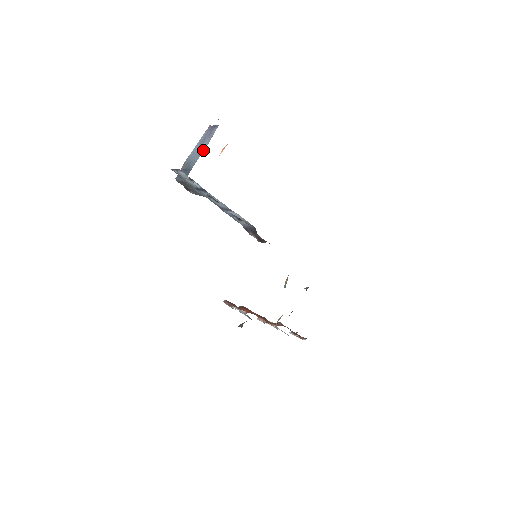
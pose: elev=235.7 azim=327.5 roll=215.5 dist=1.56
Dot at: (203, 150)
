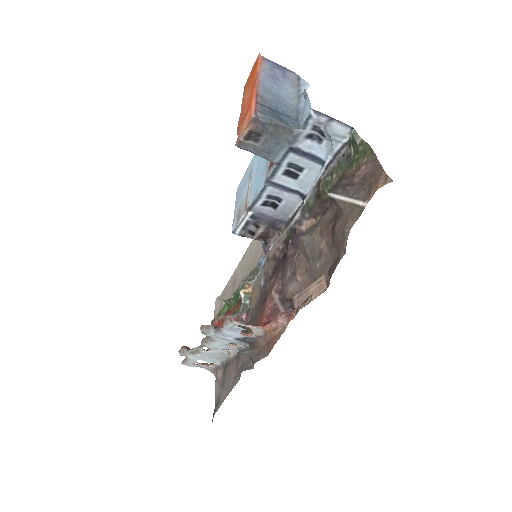
Dot at: (293, 96)
